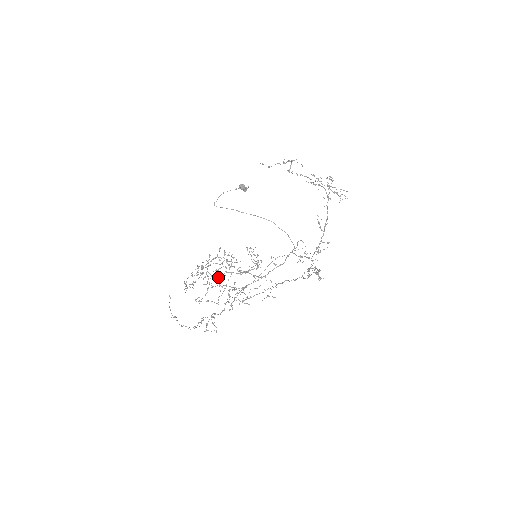
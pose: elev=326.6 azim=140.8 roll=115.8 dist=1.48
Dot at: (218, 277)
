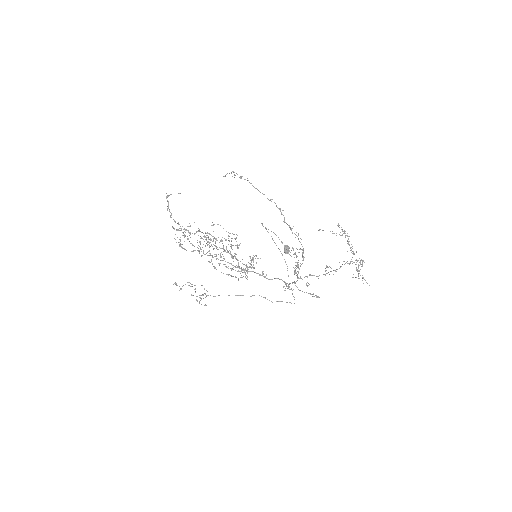
Dot at: occluded
